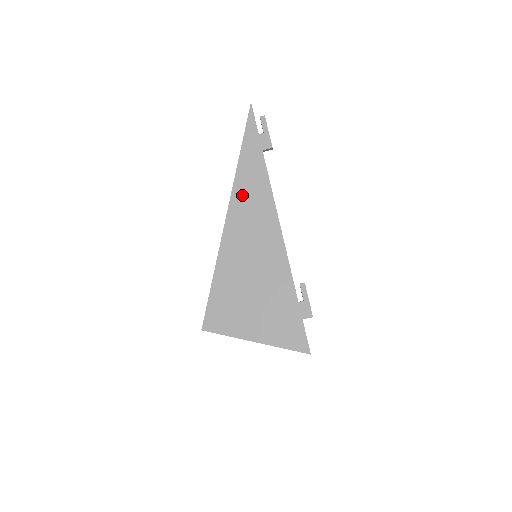
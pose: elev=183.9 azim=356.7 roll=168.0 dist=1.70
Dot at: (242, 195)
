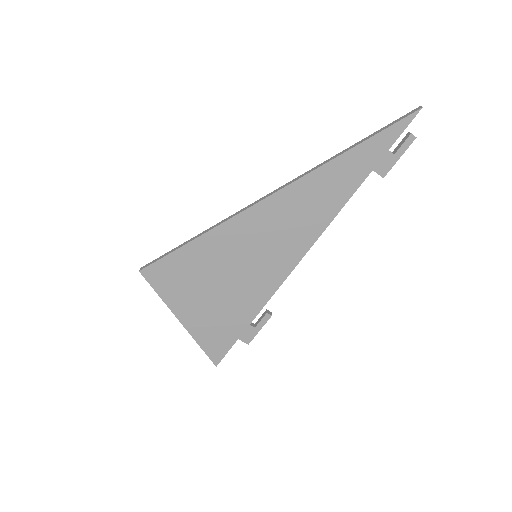
Dot at: (305, 192)
